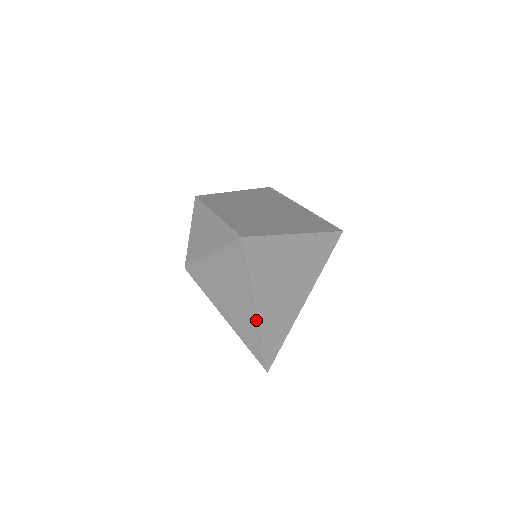
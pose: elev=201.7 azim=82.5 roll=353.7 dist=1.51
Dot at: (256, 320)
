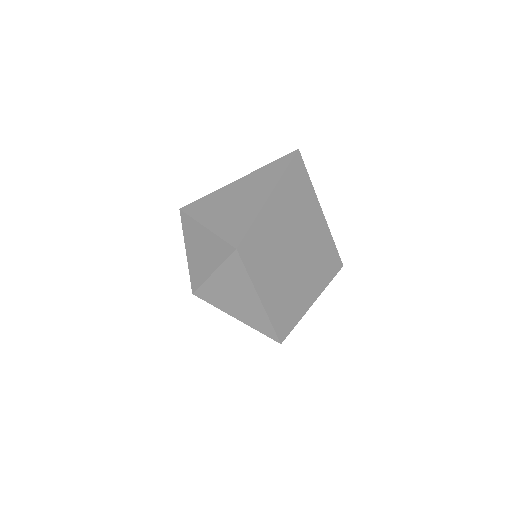
Dot at: occluded
